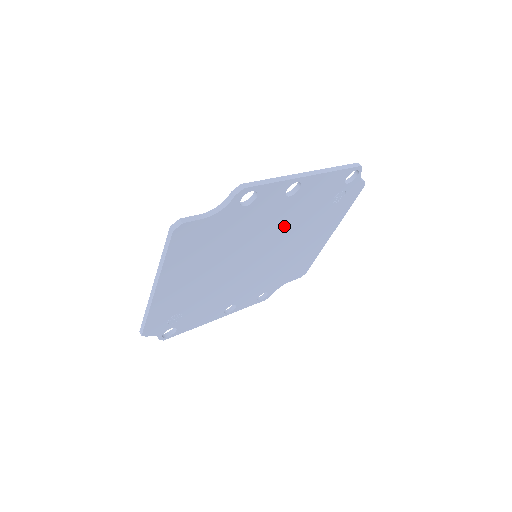
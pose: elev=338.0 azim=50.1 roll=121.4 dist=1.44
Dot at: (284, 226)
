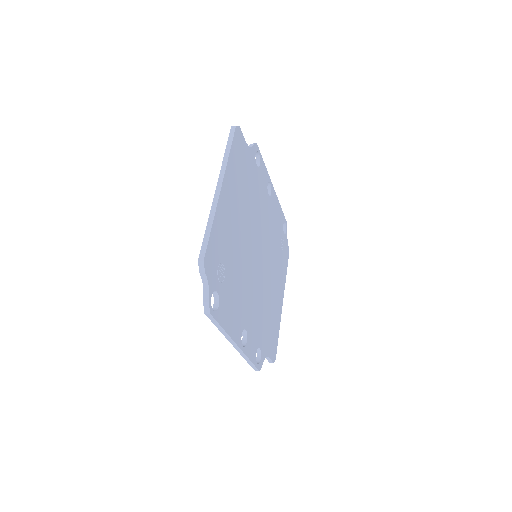
Dot at: (267, 233)
